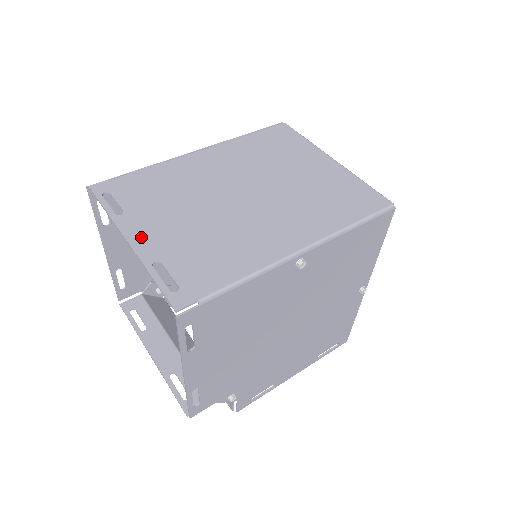
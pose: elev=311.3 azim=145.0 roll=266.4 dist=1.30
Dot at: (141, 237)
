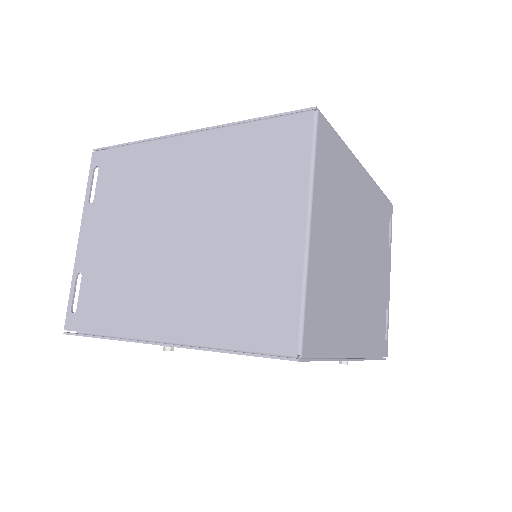
Dot at: (87, 239)
